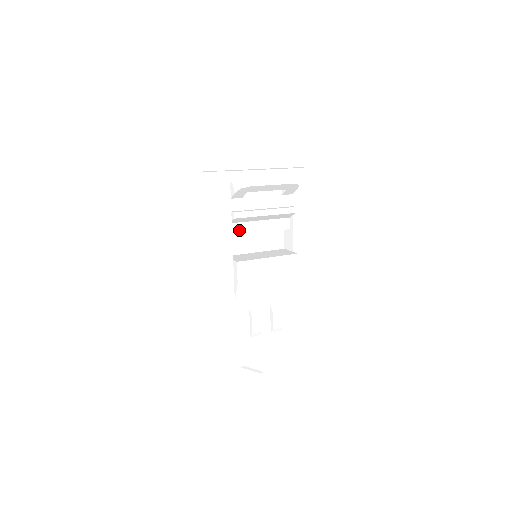
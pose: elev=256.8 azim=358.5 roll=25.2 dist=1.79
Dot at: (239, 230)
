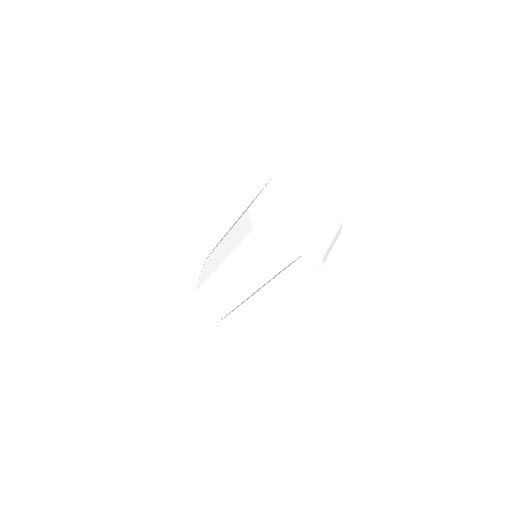
Dot at: occluded
